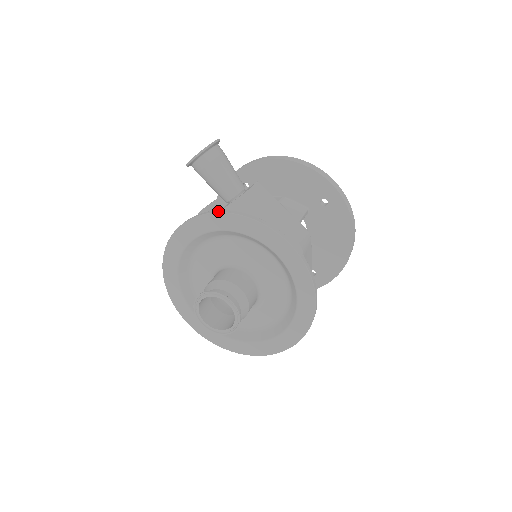
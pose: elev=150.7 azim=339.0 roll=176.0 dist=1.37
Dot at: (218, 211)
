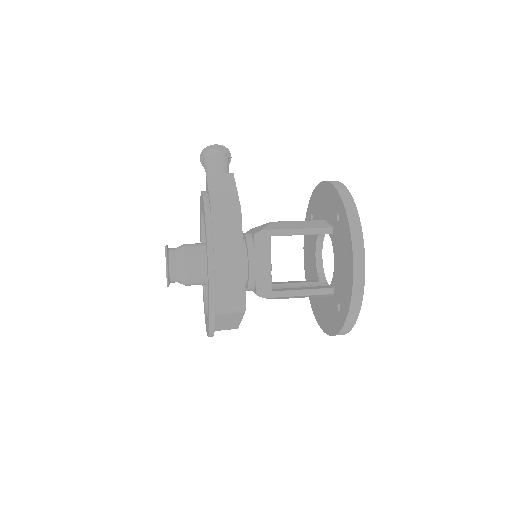
Dot at: occluded
